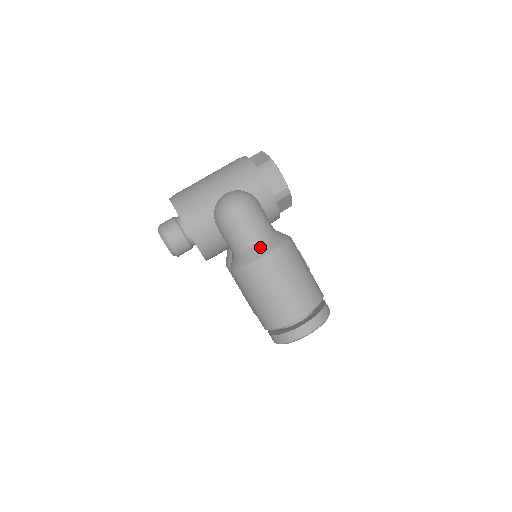
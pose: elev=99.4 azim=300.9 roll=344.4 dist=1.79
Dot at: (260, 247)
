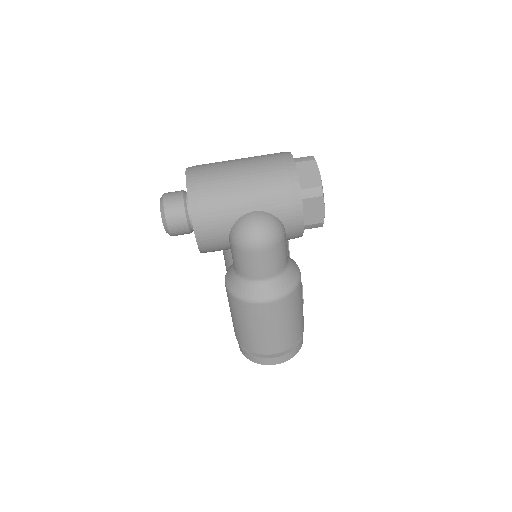
Dot at: (266, 288)
